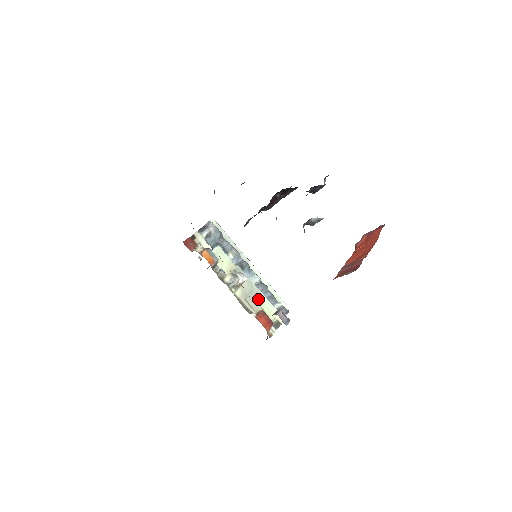
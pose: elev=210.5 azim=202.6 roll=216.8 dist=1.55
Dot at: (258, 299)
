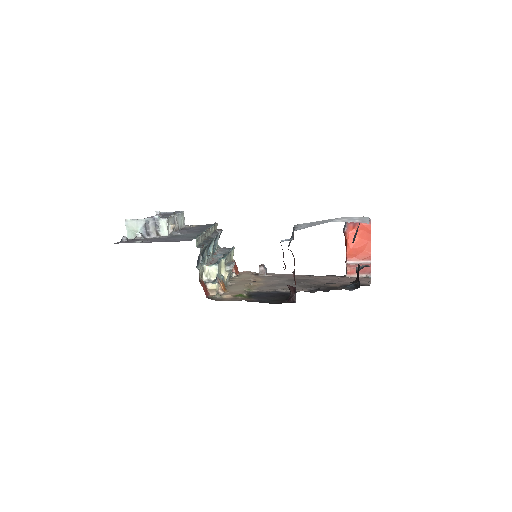
Dot at: occluded
